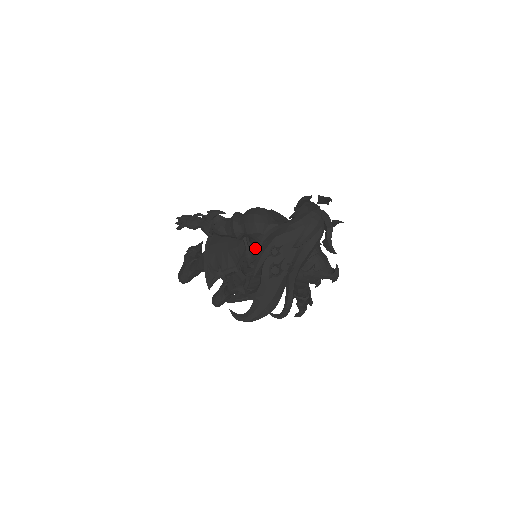
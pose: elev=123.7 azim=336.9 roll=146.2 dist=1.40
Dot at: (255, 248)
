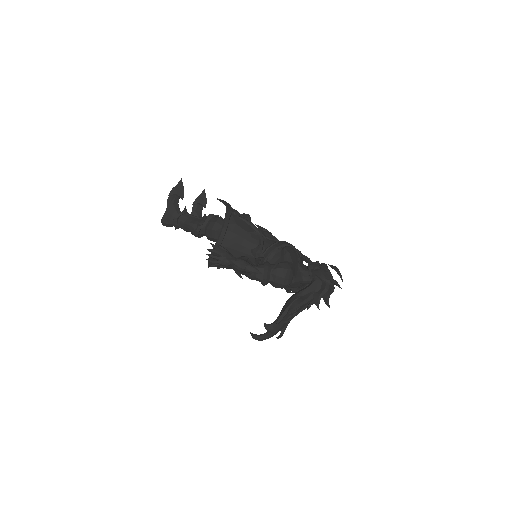
Dot at: occluded
